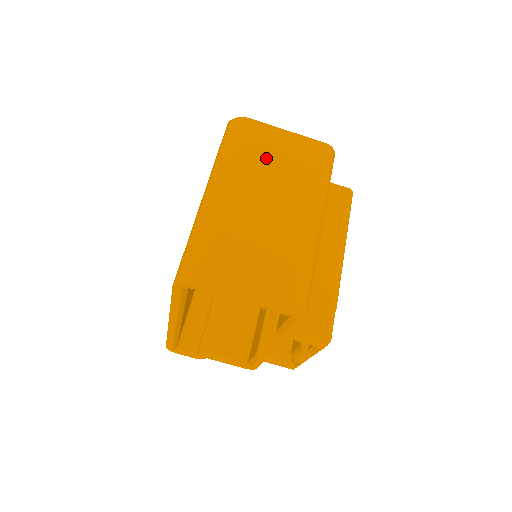
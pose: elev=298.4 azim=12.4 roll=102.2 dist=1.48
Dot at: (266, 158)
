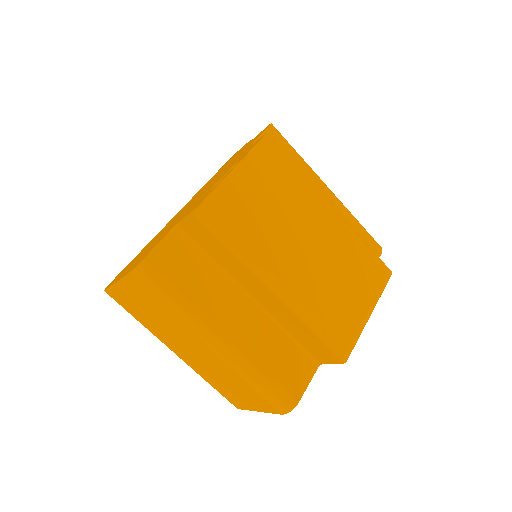
Dot at: (145, 316)
